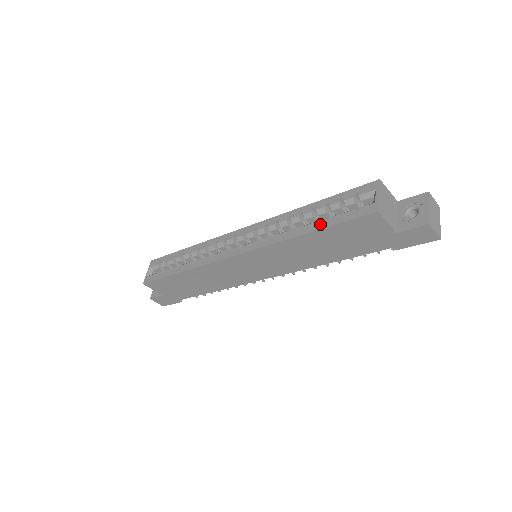
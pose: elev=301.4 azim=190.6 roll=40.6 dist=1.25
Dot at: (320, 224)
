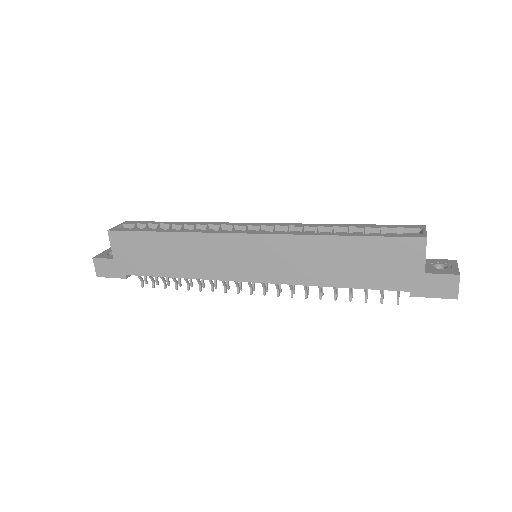
Dot at: (360, 233)
